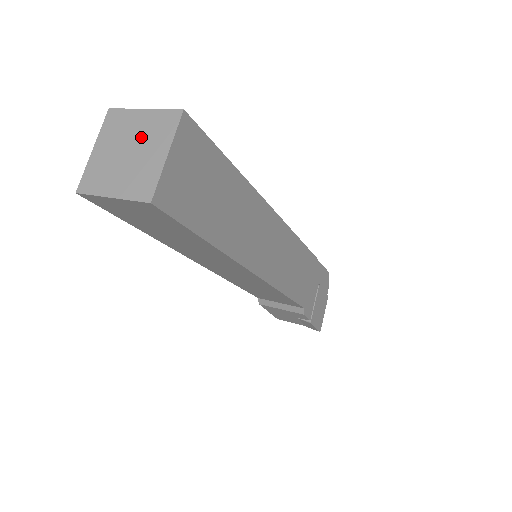
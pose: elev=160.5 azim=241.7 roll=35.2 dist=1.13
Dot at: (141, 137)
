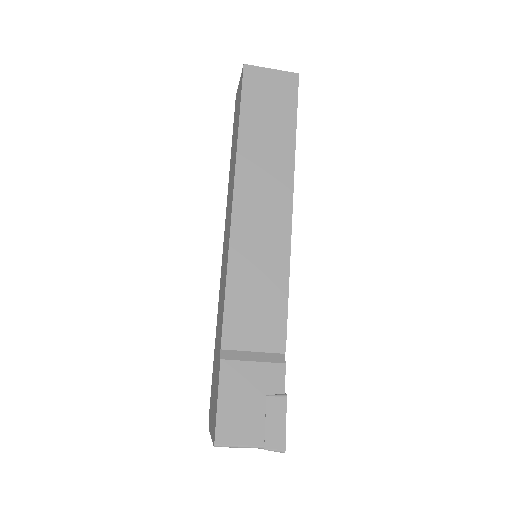
Dot at: occluded
